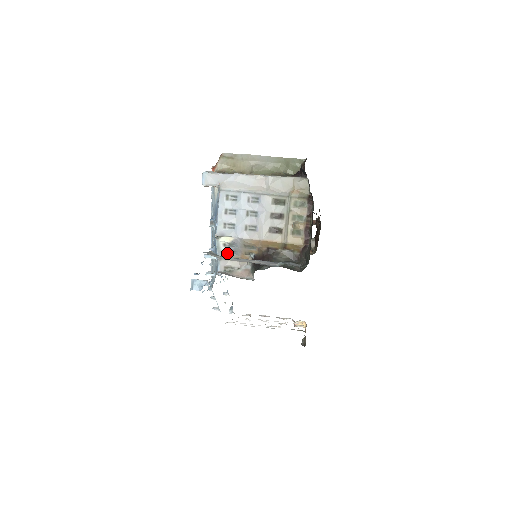
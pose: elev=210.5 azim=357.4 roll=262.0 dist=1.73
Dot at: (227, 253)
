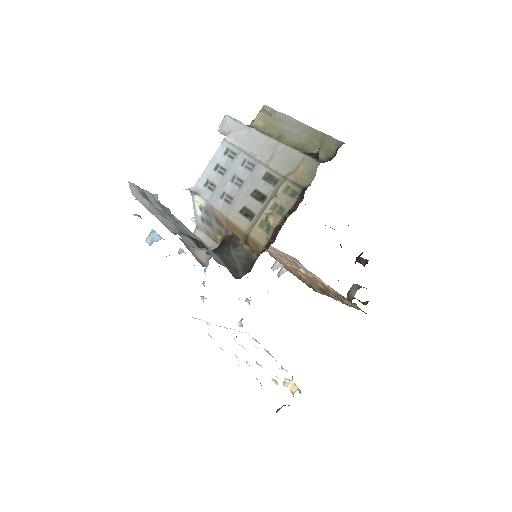
Dot at: (205, 223)
